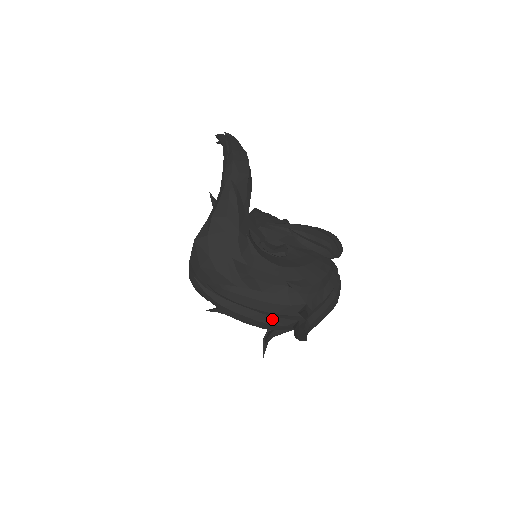
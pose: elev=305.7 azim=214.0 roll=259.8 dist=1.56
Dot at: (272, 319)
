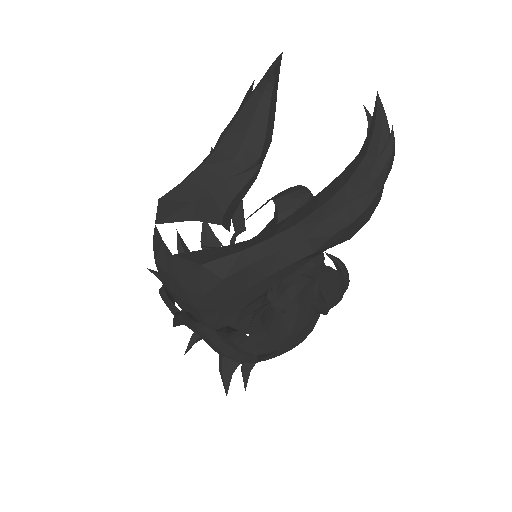
Dot at: occluded
